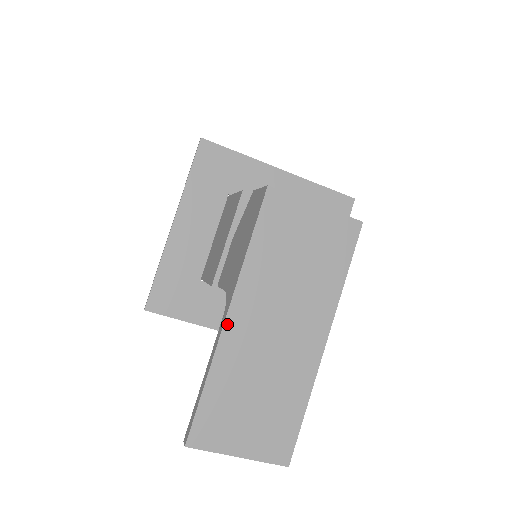
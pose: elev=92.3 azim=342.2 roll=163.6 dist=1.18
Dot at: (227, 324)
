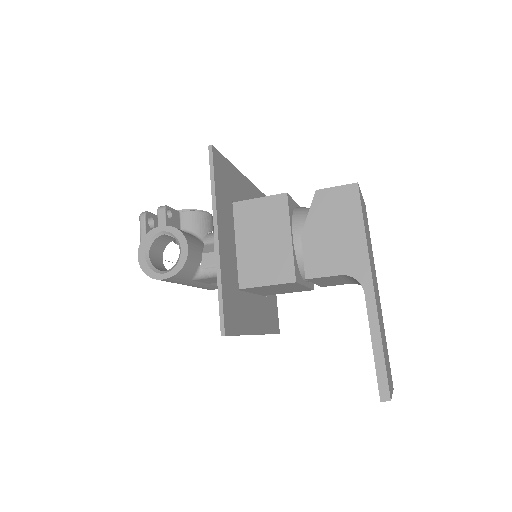
Dot at: occluded
